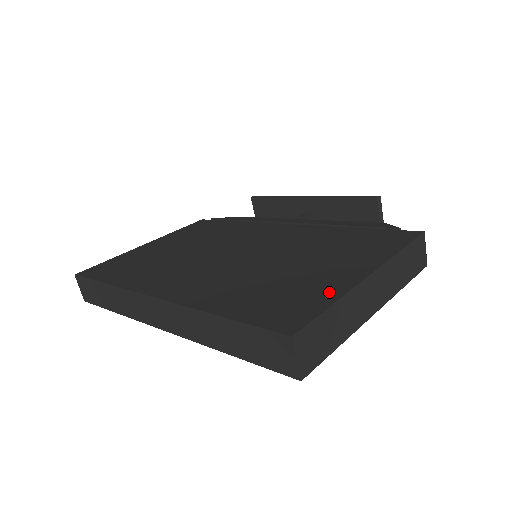
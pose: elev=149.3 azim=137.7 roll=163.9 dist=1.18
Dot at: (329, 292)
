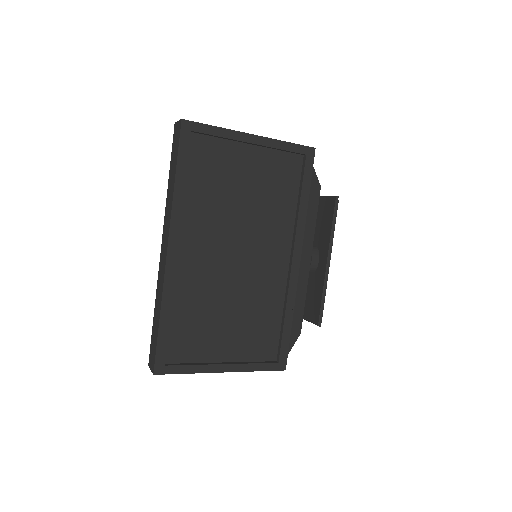
Dot at: occluded
